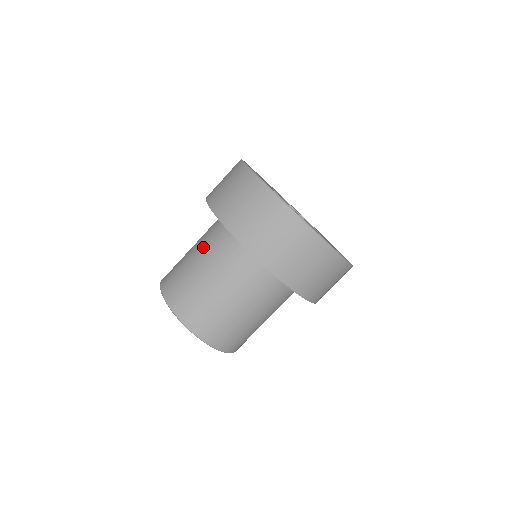
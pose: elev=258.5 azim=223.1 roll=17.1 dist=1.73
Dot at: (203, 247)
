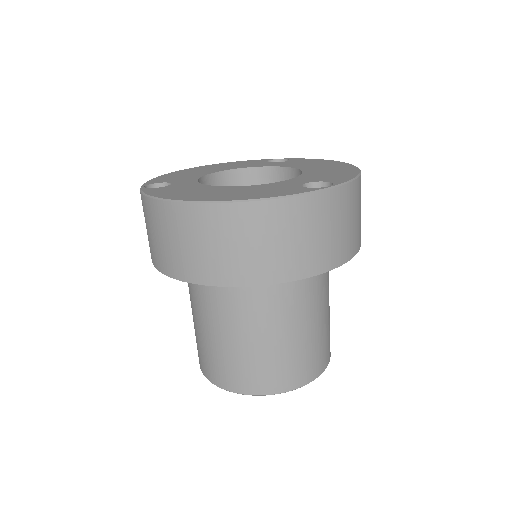
Dot at: (255, 319)
